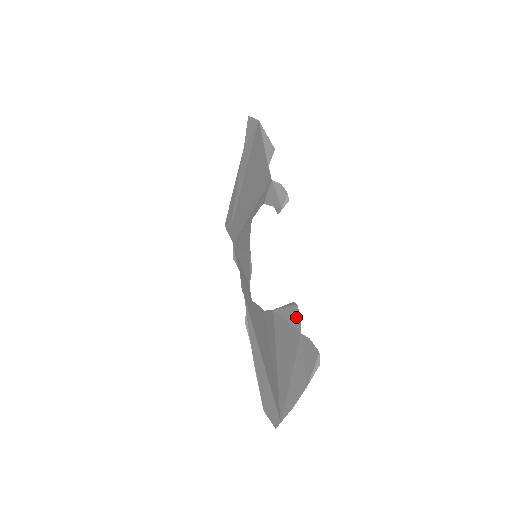
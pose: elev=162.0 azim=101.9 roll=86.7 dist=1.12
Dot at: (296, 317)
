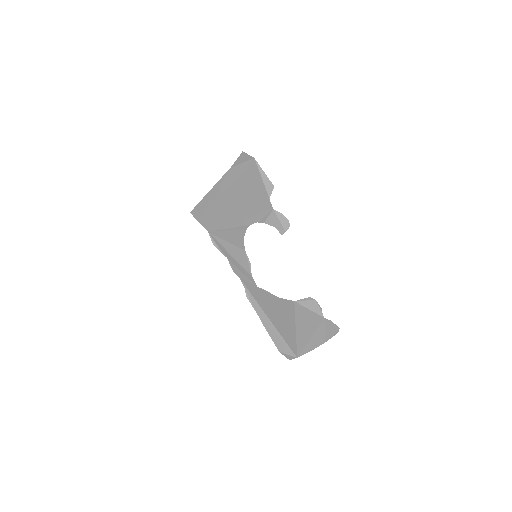
Dot at: (317, 308)
